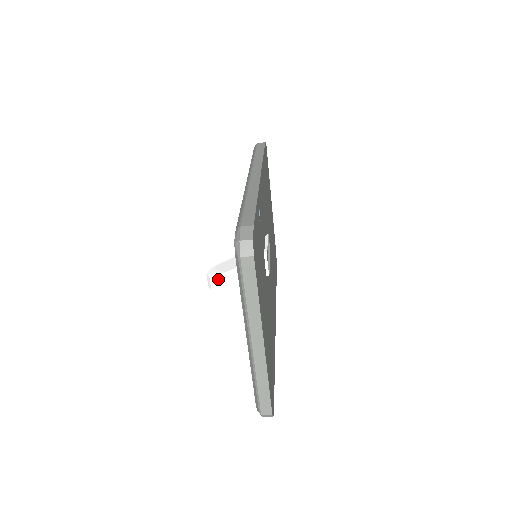
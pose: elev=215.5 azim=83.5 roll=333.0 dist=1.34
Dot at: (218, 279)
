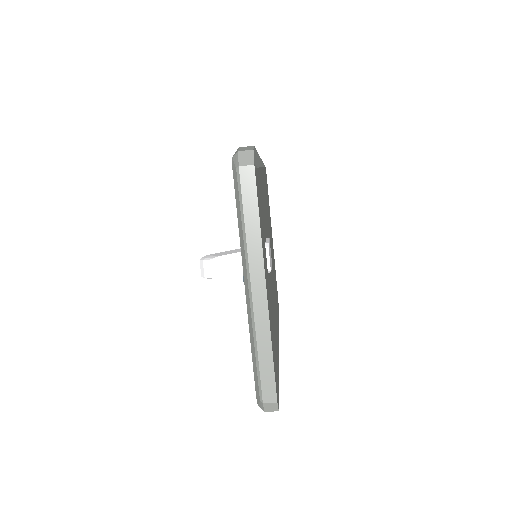
Dot at: (213, 262)
